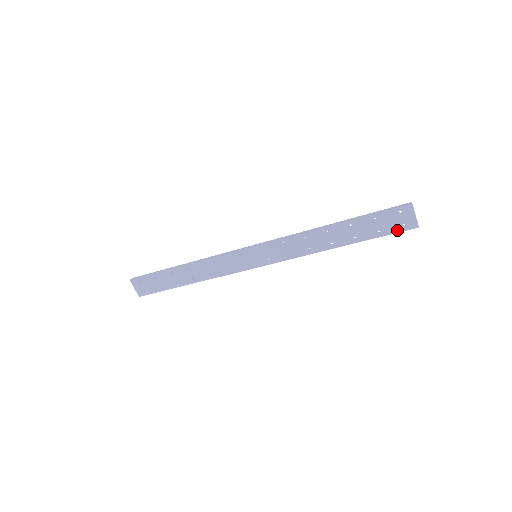
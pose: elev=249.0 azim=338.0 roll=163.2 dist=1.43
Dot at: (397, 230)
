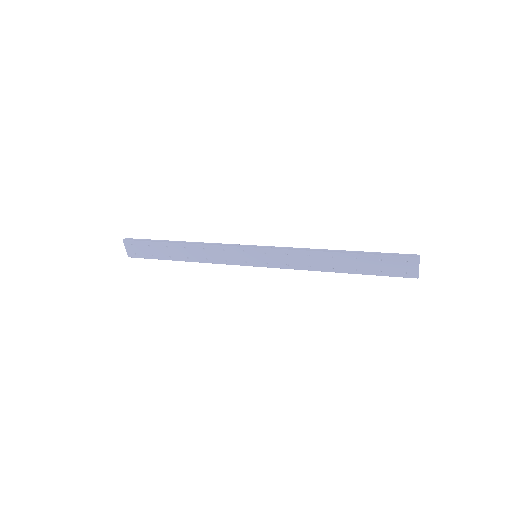
Dot at: (398, 275)
